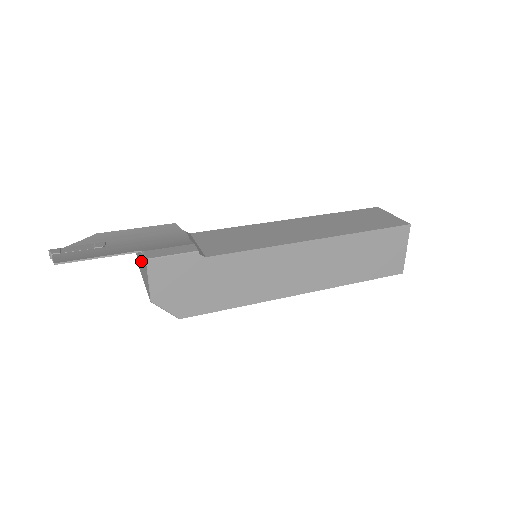
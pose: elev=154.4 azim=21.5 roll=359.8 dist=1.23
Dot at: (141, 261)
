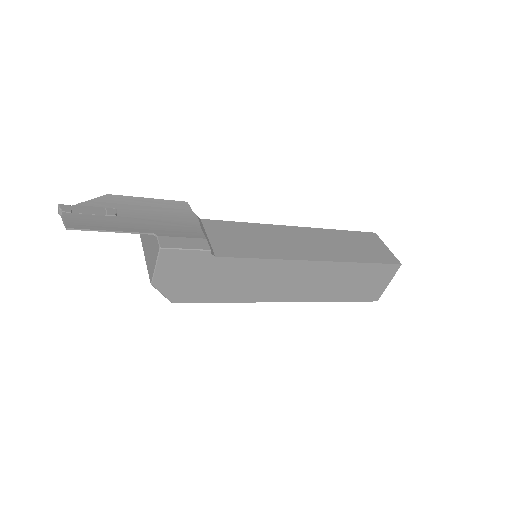
Dot at: (149, 238)
